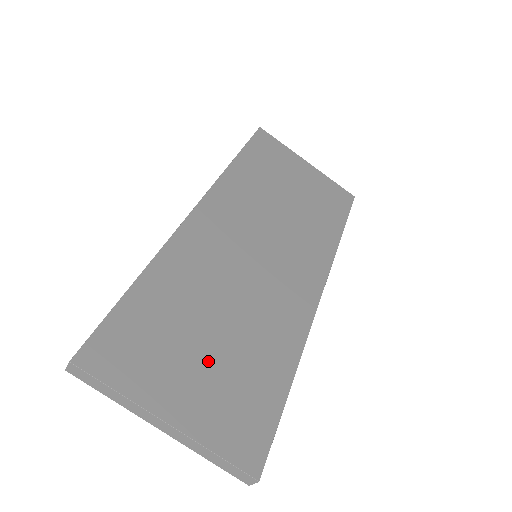
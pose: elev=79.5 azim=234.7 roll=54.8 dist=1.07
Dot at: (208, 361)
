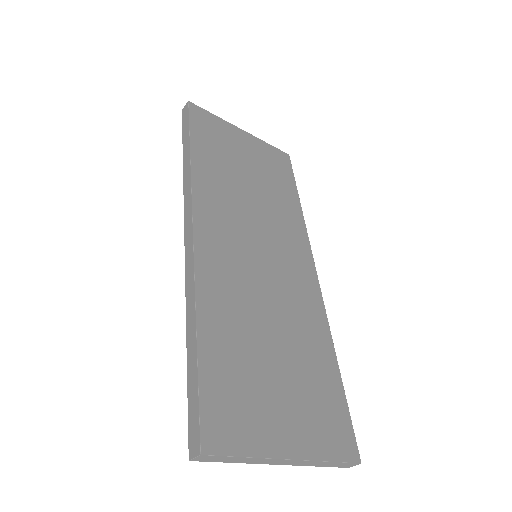
Dot at: (285, 384)
